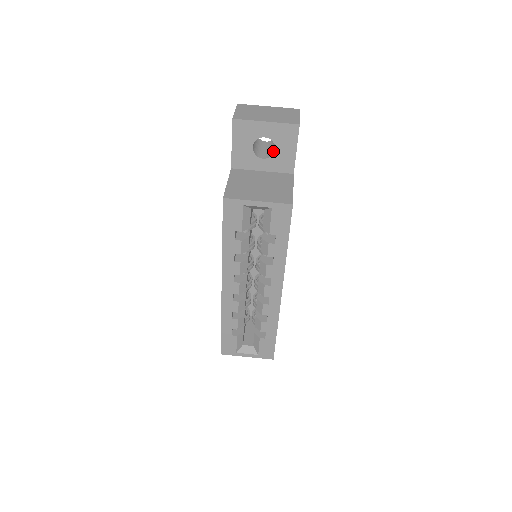
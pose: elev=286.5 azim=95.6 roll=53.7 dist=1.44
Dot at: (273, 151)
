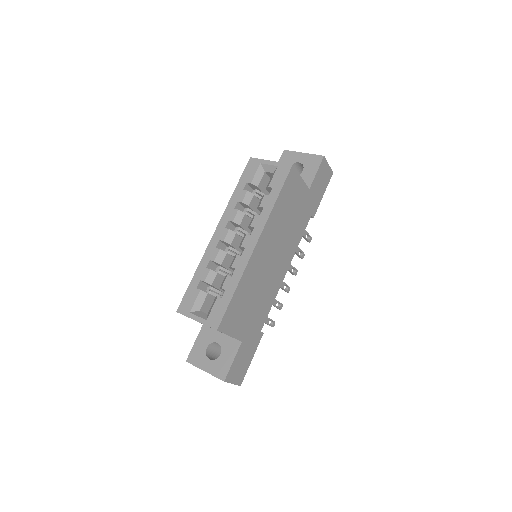
Dot at: occluded
